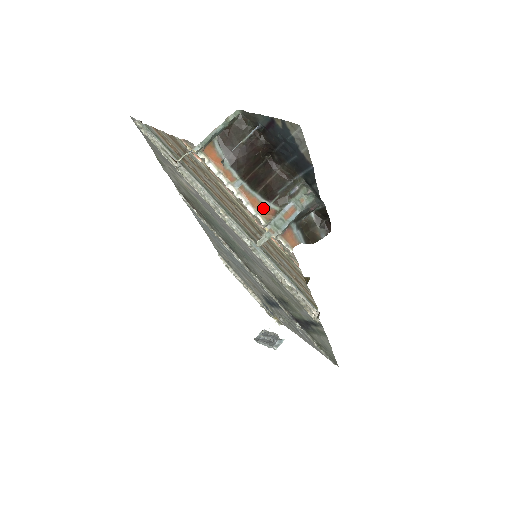
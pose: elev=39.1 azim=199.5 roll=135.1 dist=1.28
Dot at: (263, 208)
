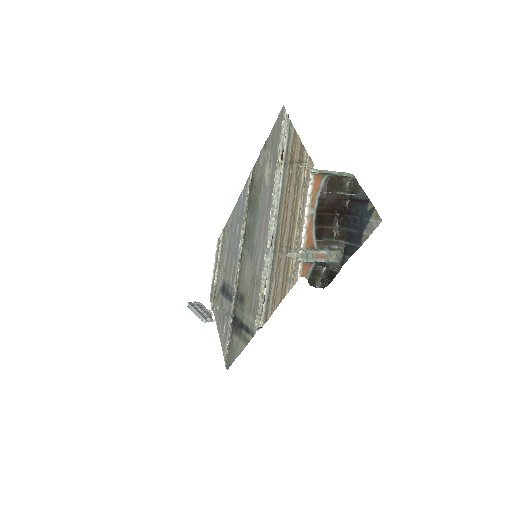
Dot at: (310, 238)
